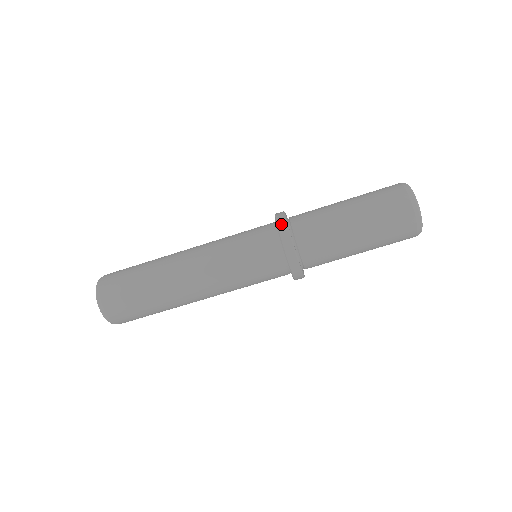
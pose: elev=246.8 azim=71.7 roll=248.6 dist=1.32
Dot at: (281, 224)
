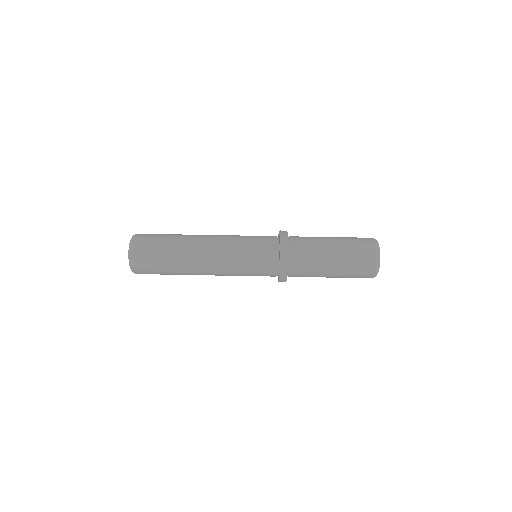
Dot at: (283, 231)
